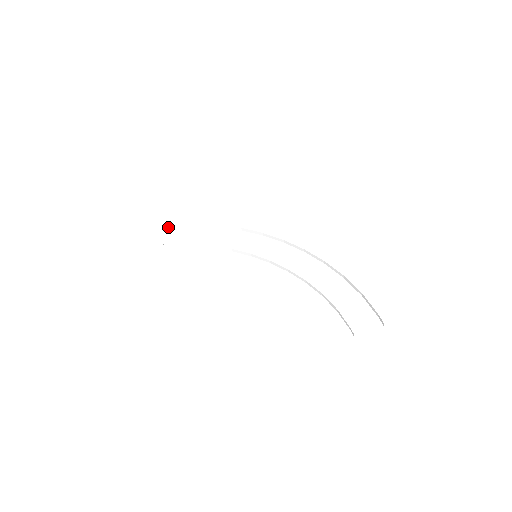
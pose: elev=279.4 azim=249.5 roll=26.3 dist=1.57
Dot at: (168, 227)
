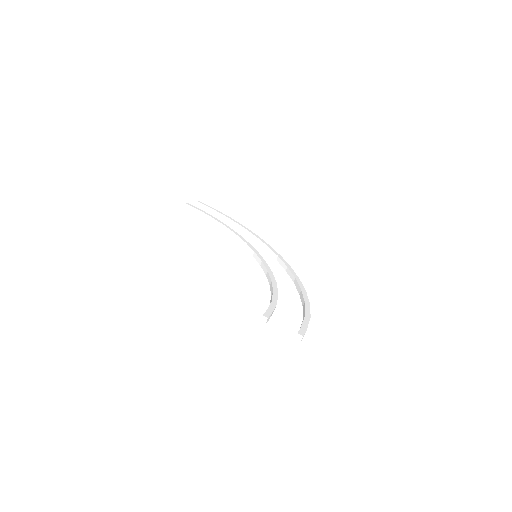
Dot at: (223, 215)
